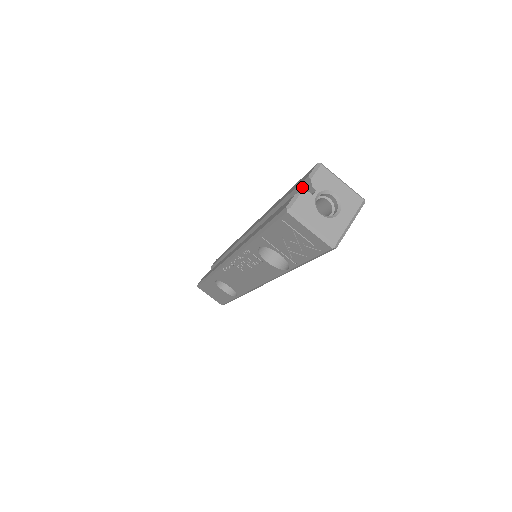
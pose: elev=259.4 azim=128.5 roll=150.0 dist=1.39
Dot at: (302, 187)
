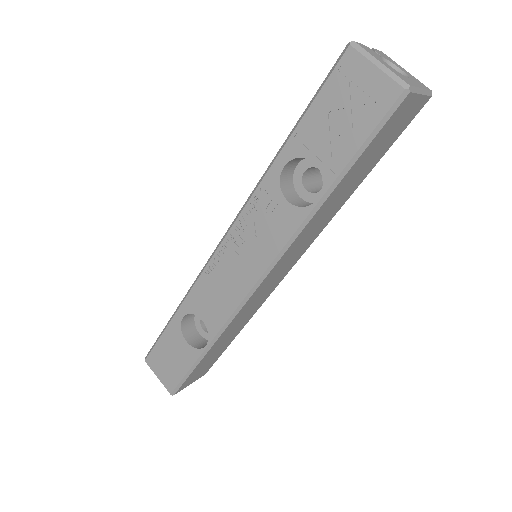
Dot at: occluded
